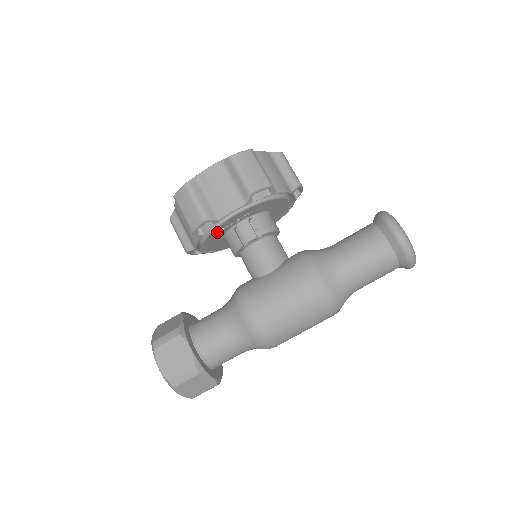
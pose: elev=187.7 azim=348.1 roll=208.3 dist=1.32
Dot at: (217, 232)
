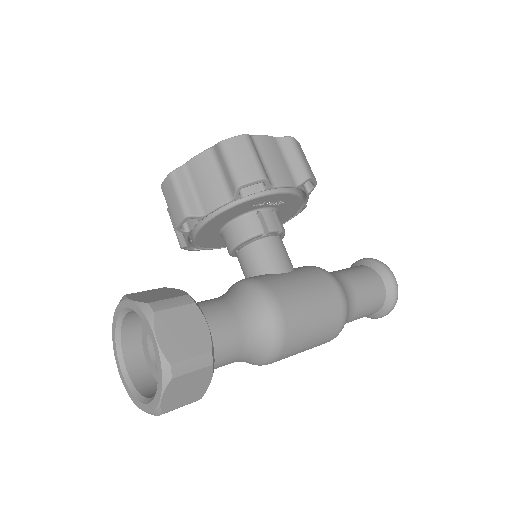
Dot at: (246, 205)
